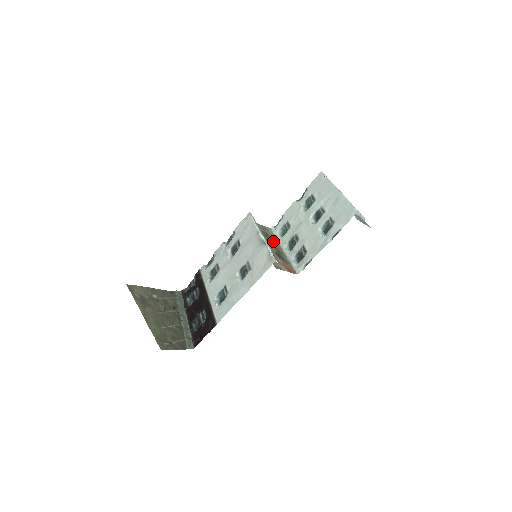
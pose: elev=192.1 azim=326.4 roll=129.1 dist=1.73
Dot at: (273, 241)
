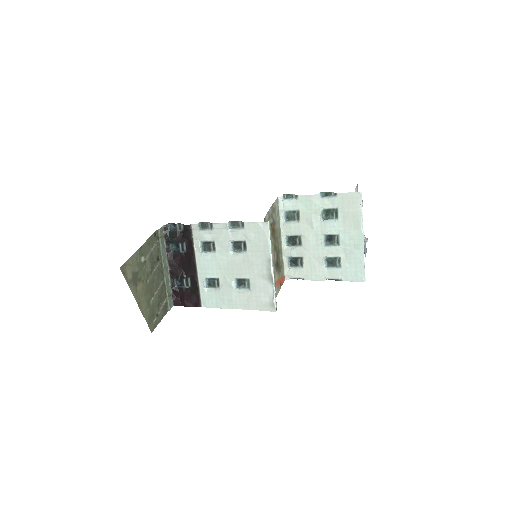
Dot at: (277, 233)
